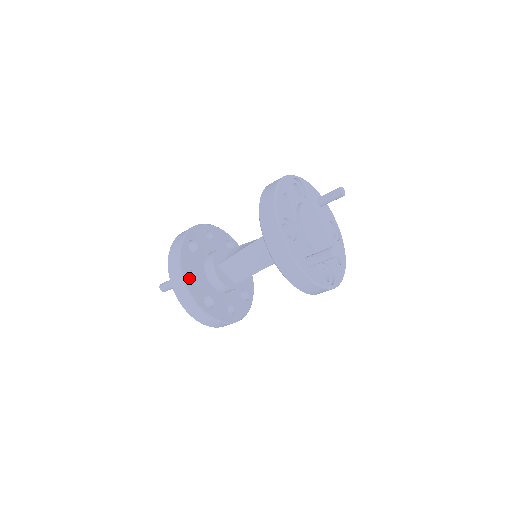
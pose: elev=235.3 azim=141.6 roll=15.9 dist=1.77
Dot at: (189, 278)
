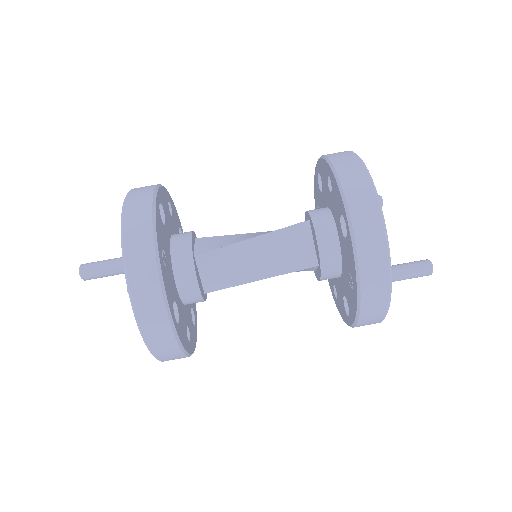
Dot at: (162, 262)
